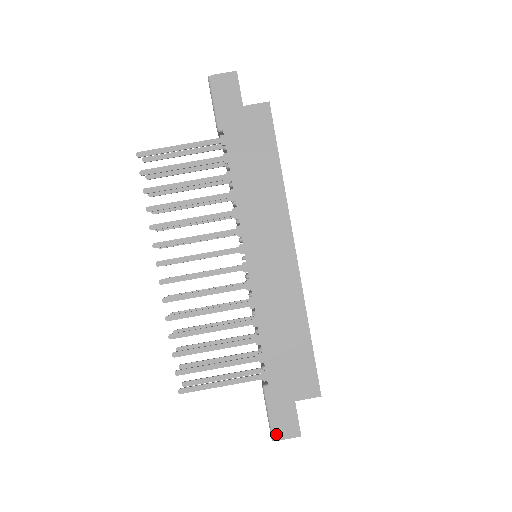
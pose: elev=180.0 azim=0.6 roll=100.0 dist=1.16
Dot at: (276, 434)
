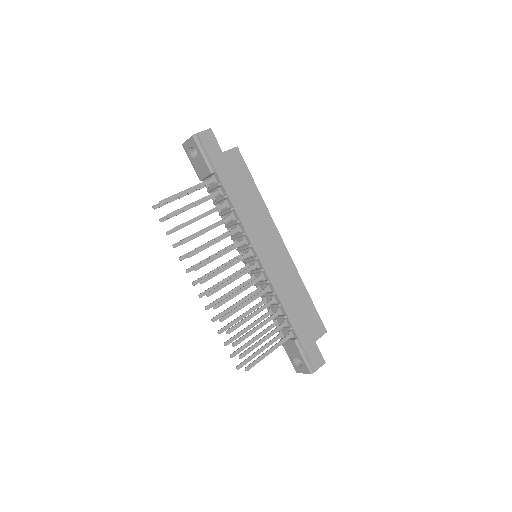
Dot at: (312, 369)
